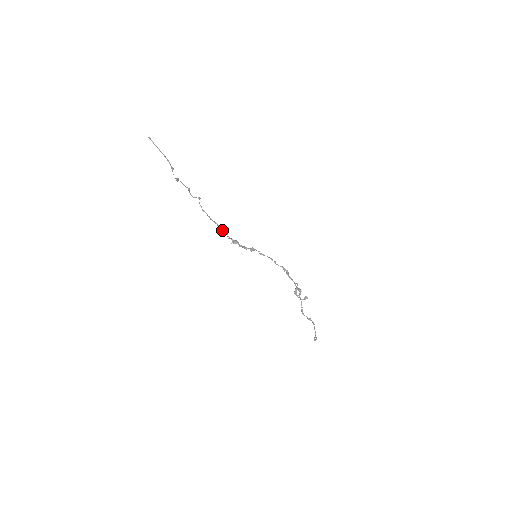
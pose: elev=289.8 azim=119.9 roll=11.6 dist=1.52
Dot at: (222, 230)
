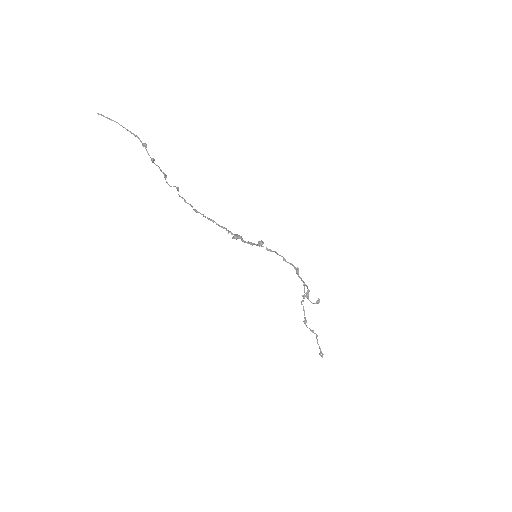
Dot at: (216, 224)
